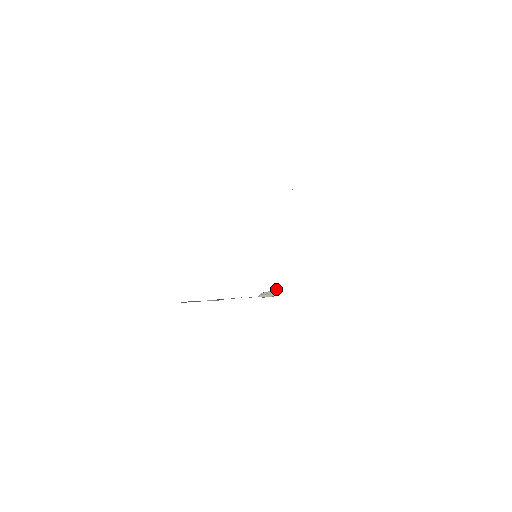
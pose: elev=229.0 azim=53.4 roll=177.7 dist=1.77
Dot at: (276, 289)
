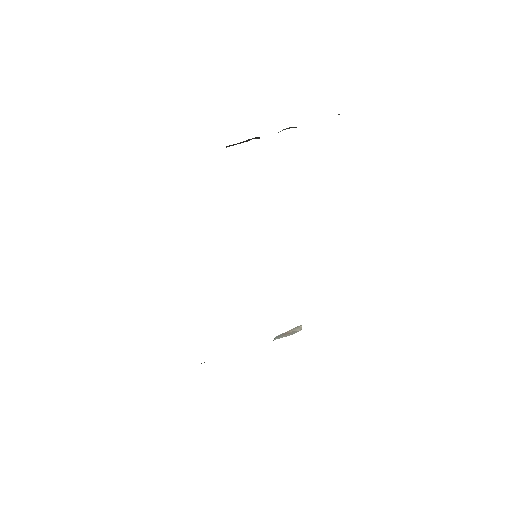
Dot at: occluded
